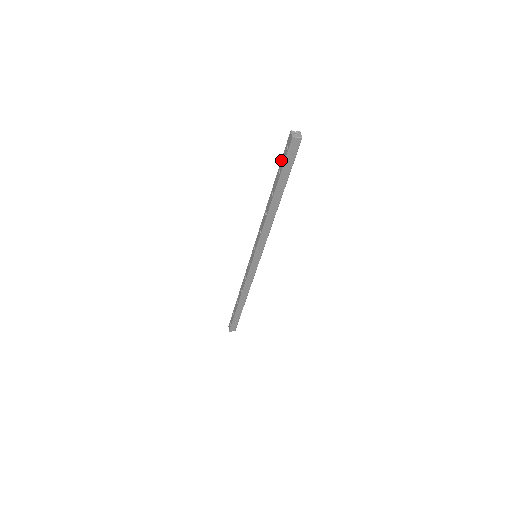
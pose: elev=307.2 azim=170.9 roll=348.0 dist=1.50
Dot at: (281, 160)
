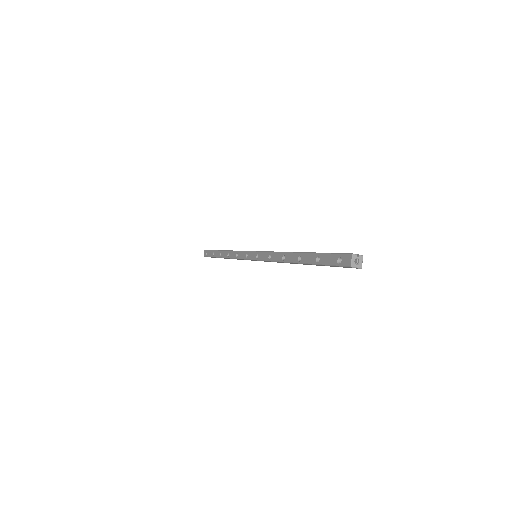
Dot at: (325, 254)
